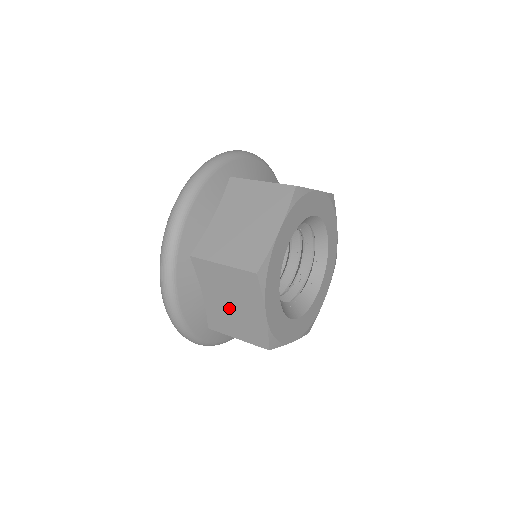
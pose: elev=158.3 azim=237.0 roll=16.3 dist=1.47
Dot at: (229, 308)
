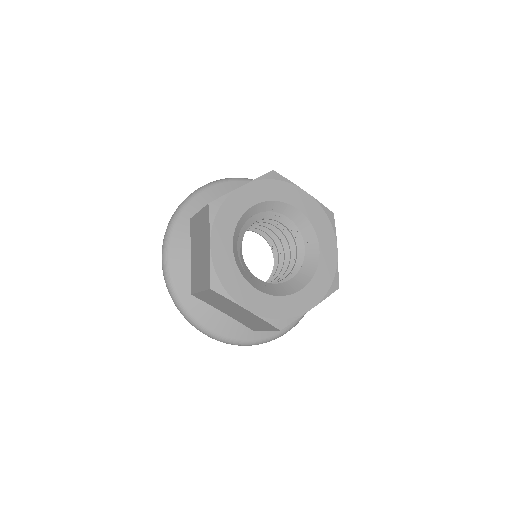
Dot at: (237, 314)
